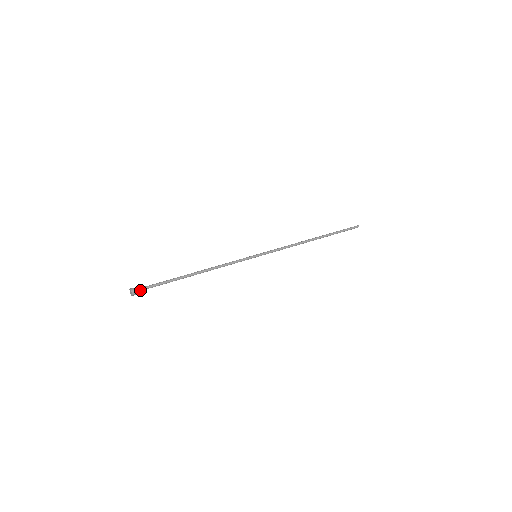
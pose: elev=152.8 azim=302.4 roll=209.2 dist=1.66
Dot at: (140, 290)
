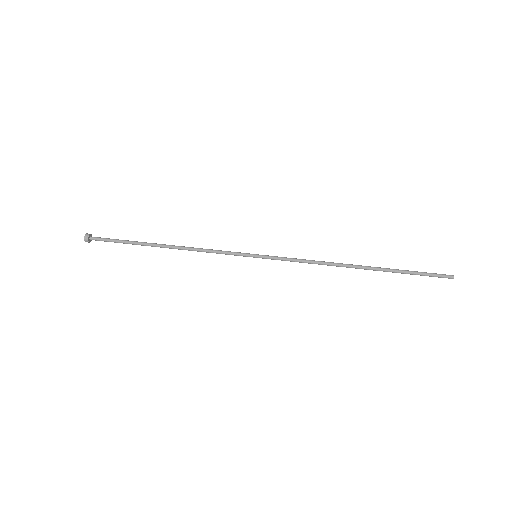
Dot at: (96, 240)
